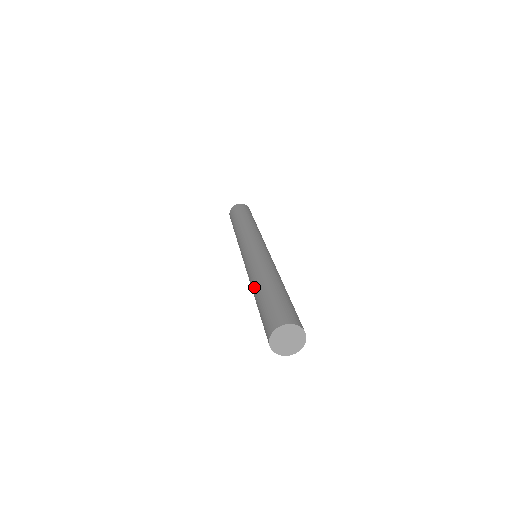
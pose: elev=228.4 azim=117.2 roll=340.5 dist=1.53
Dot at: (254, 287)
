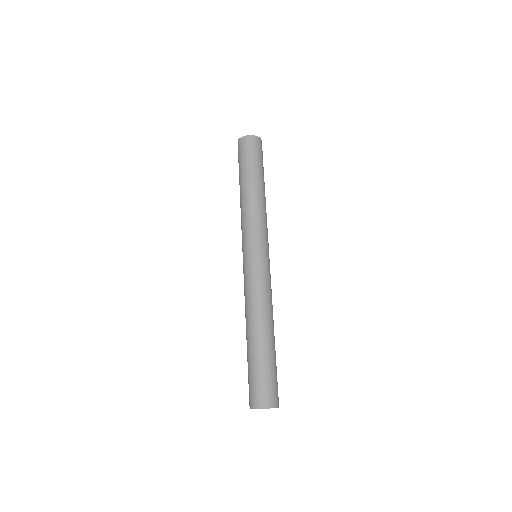
Dot at: occluded
